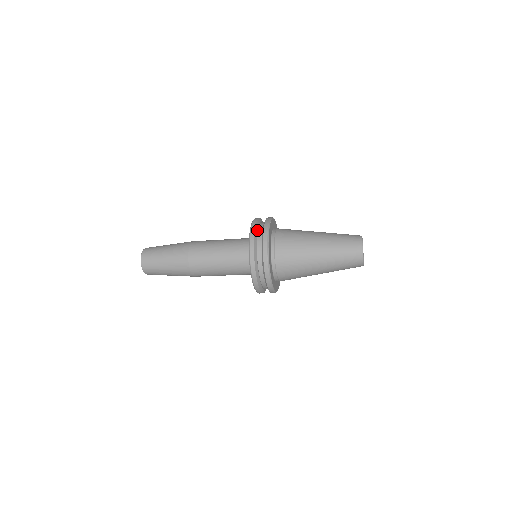
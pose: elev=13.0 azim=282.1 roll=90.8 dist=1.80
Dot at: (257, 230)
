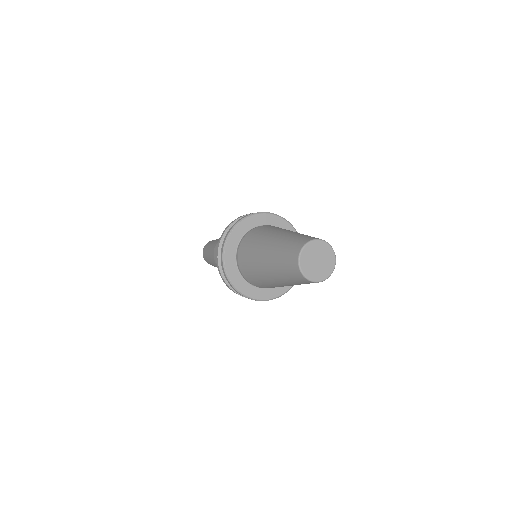
Dot at: occluded
